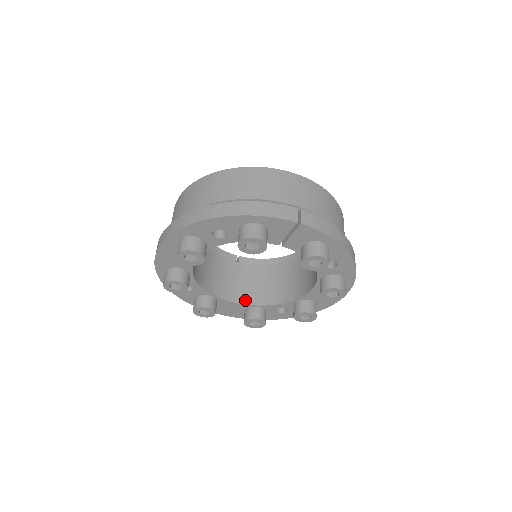
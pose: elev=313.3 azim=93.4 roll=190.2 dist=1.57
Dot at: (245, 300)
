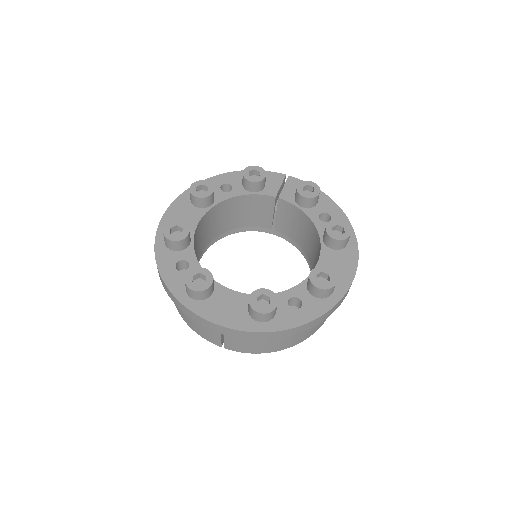
Dot at: occluded
